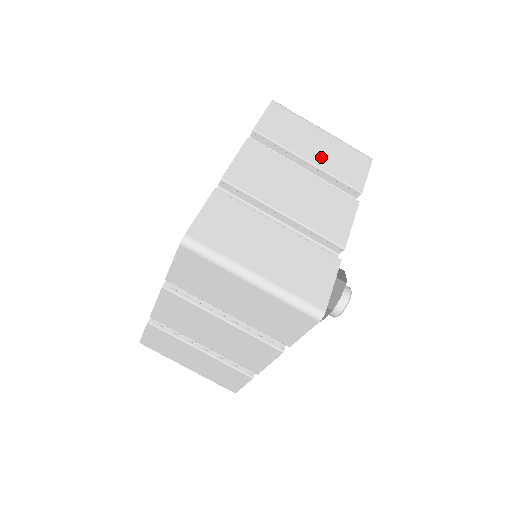
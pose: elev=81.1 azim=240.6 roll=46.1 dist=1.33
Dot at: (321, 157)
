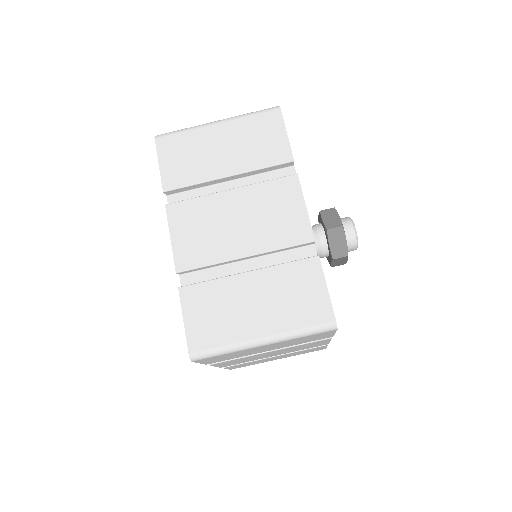
Dot at: (235, 159)
